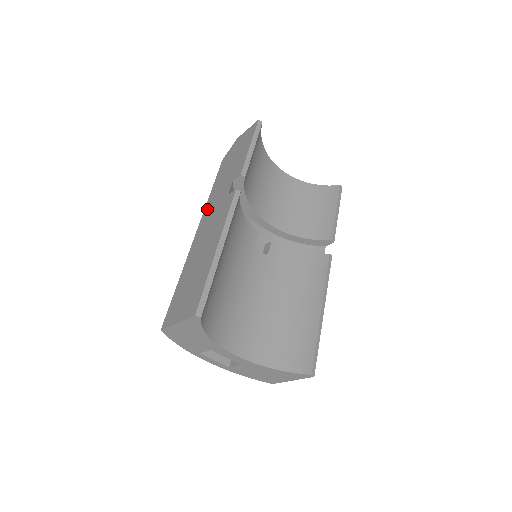
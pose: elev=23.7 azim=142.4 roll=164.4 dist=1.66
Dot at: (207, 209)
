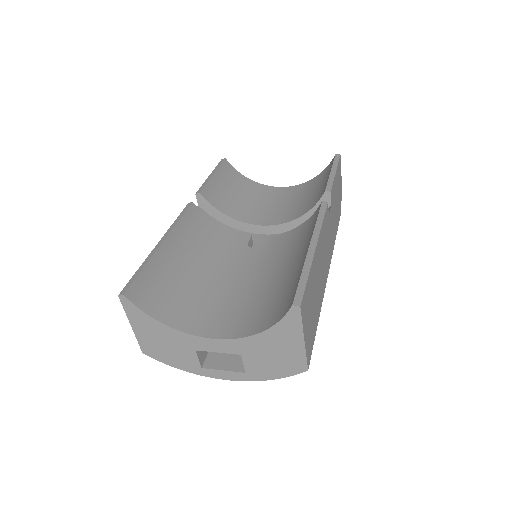
Dot at: occluded
